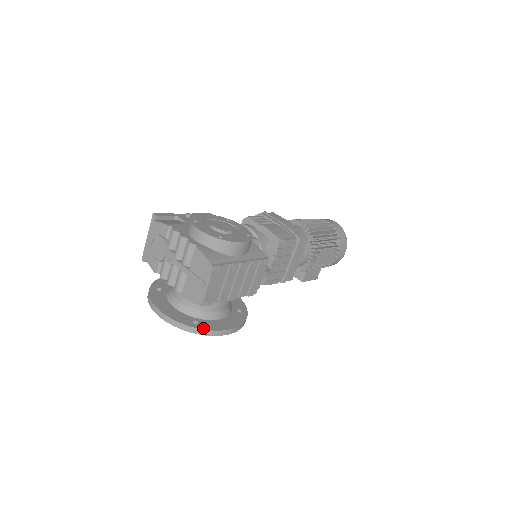
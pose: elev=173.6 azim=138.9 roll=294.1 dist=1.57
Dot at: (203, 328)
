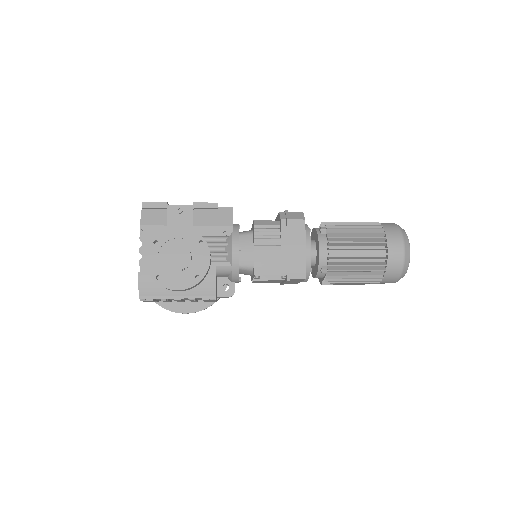
Dot at: (159, 304)
